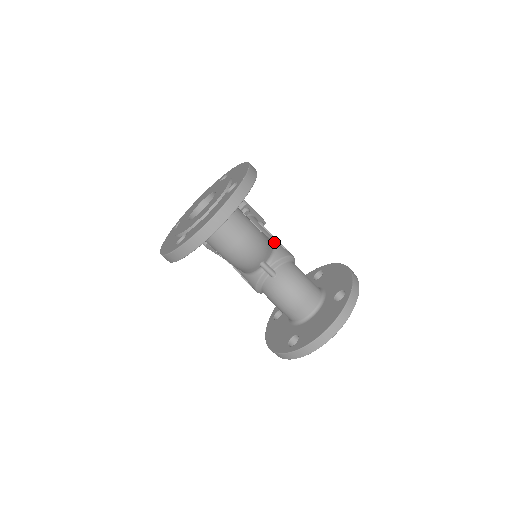
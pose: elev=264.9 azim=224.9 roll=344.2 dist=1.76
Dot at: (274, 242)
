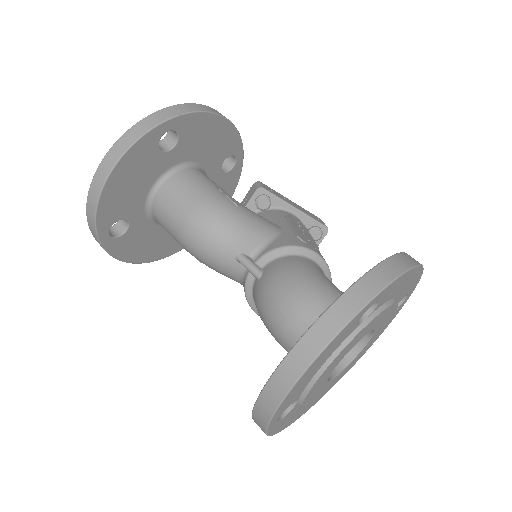
Dot at: (285, 232)
